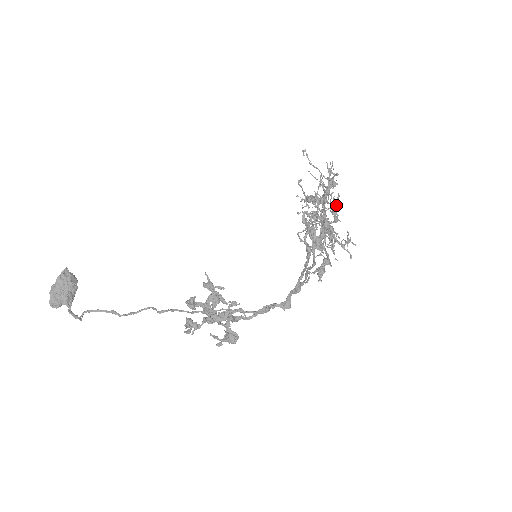
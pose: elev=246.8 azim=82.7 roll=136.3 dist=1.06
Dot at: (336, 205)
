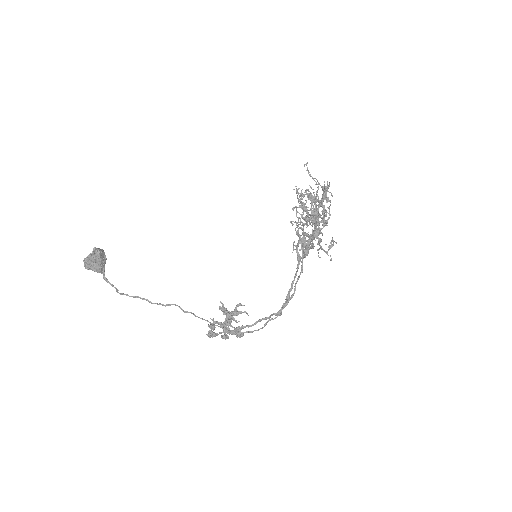
Dot at: (326, 222)
